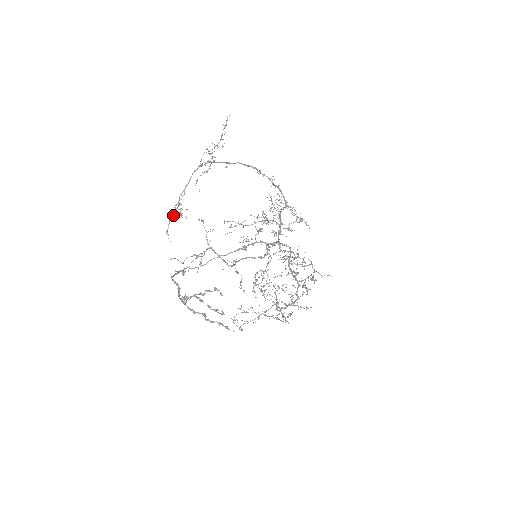
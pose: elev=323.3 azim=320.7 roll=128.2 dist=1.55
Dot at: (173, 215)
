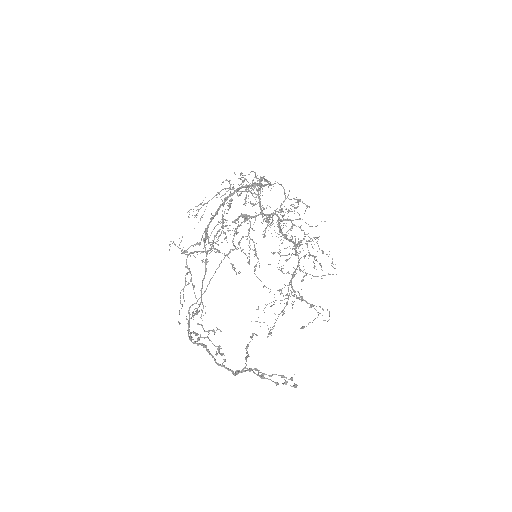
Dot at: (186, 316)
